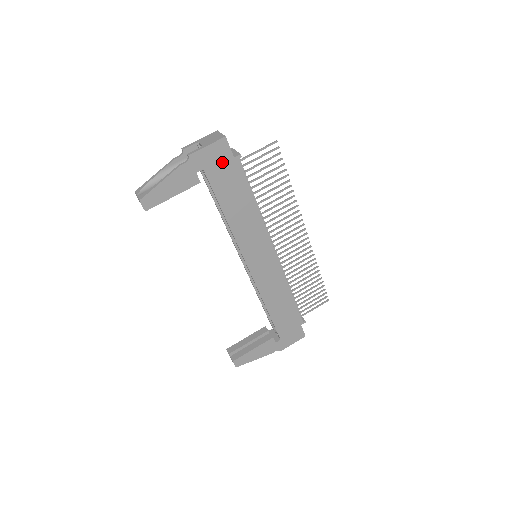
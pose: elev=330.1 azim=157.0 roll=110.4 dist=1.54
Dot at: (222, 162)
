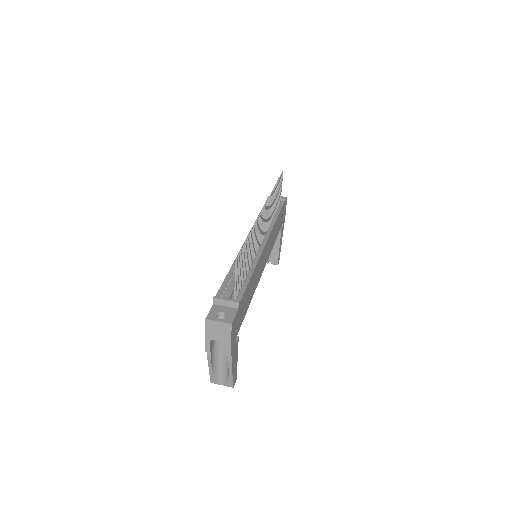
Dot at: (237, 320)
